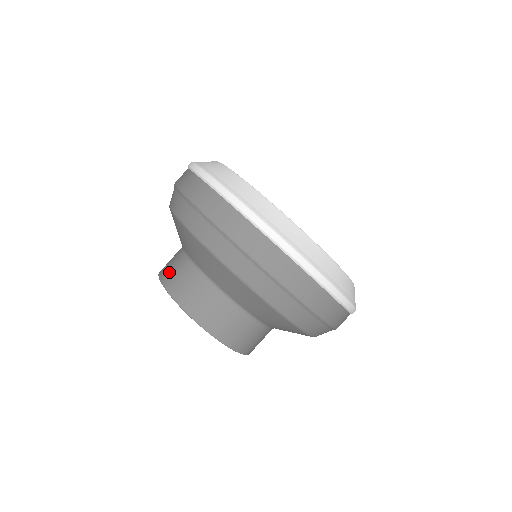
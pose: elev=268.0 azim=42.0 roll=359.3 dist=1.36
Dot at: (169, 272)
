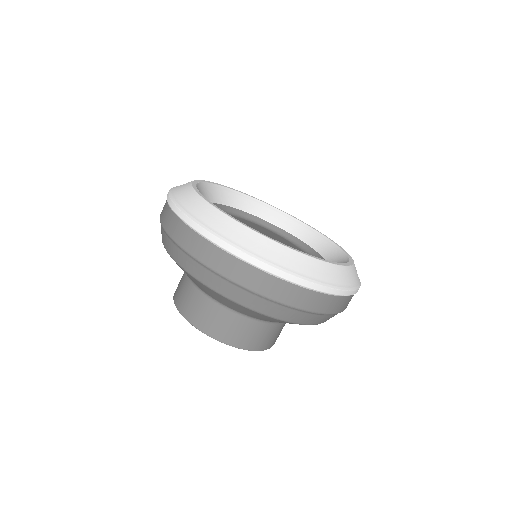
Dot at: occluded
